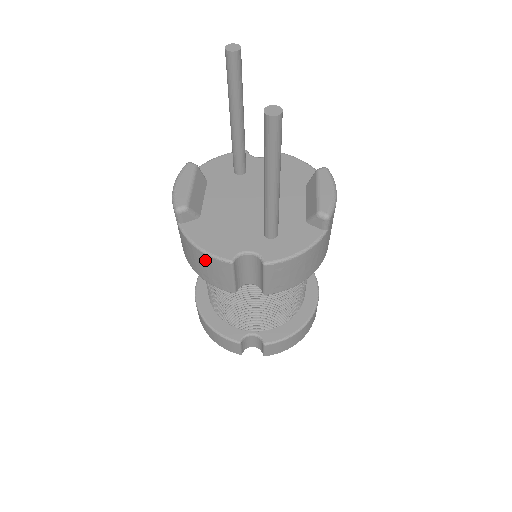
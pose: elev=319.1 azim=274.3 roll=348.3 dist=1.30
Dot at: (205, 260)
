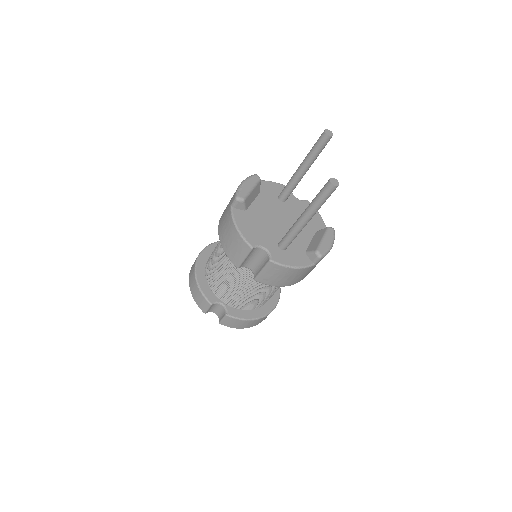
Dot at: (236, 237)
